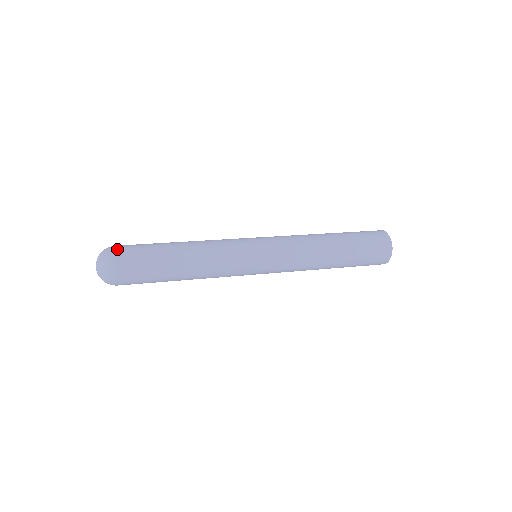
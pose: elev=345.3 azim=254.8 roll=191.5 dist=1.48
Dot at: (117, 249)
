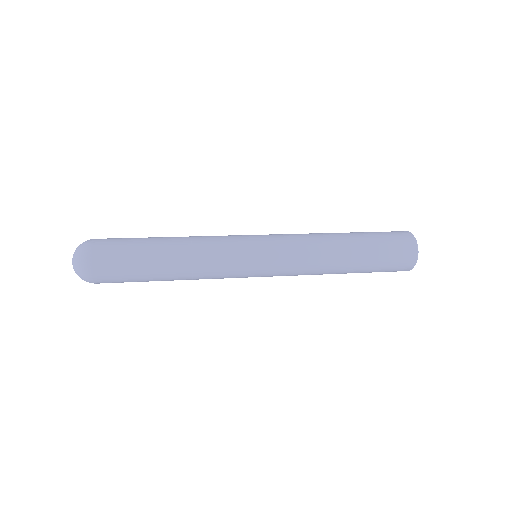
Dot at: (96, 241)
